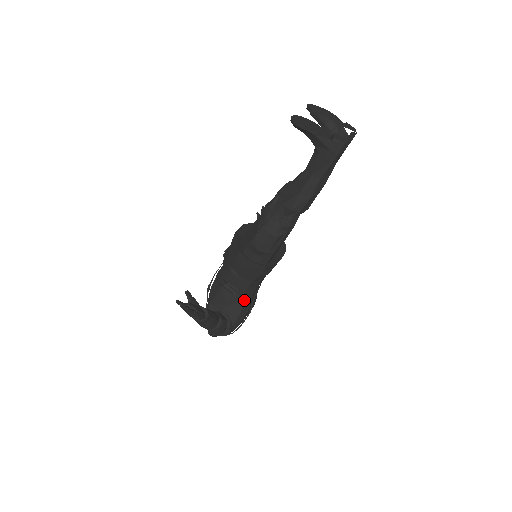
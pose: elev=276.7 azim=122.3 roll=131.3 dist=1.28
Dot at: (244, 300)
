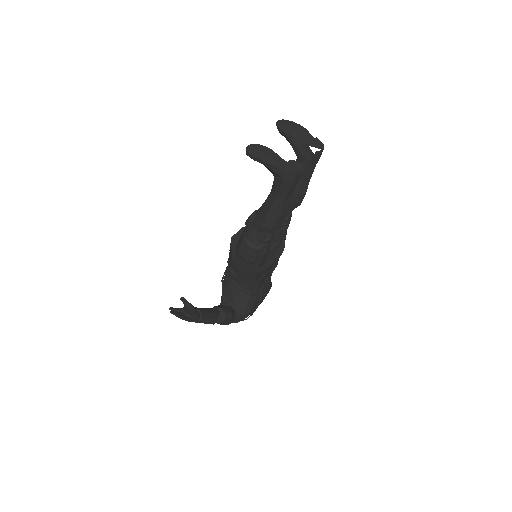
Dot at: (250, 294)
